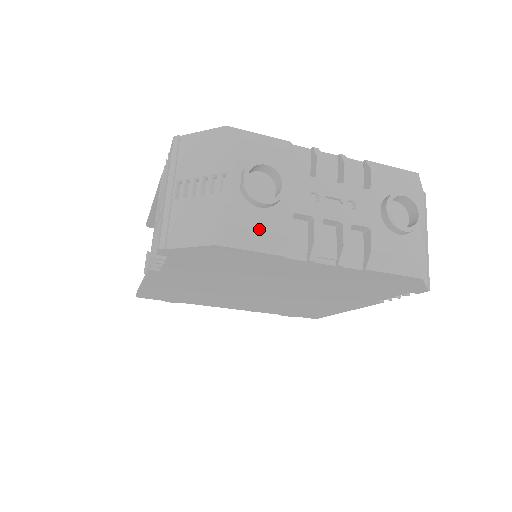
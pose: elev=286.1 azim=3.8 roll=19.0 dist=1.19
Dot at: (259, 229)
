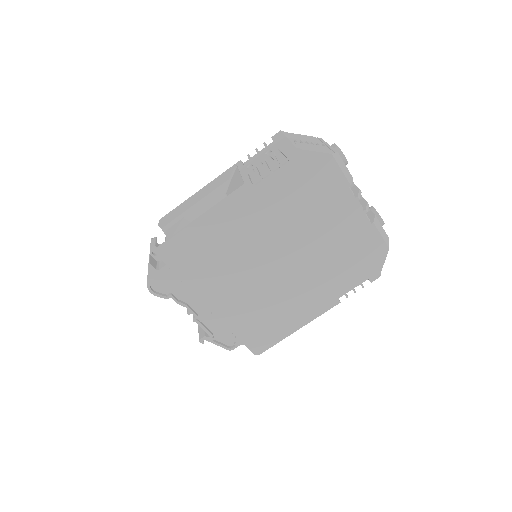
Dot at: occluded
